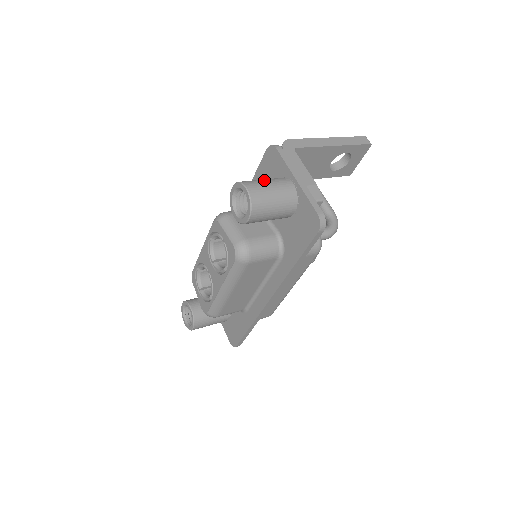
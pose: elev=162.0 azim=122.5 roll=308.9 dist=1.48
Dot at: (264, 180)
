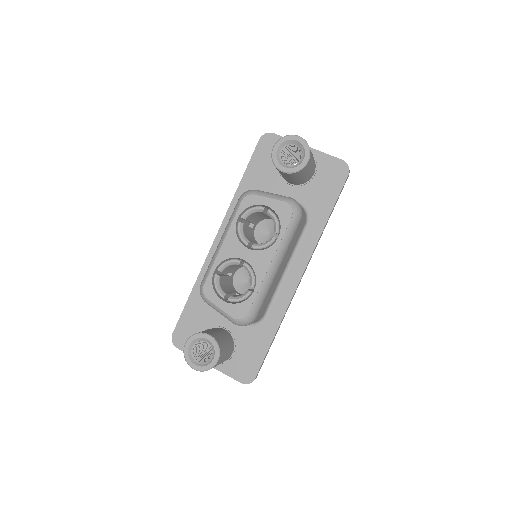
Dot at: occluded
